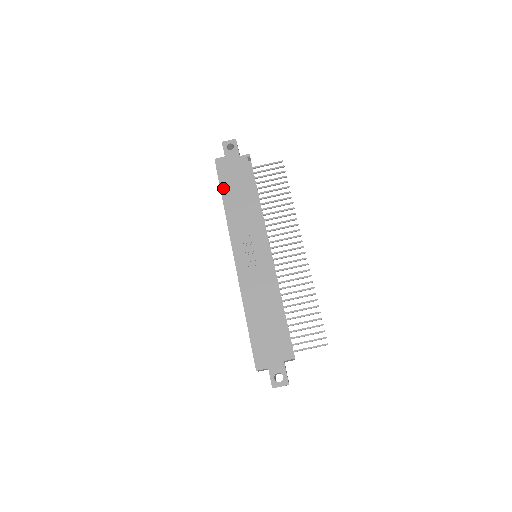
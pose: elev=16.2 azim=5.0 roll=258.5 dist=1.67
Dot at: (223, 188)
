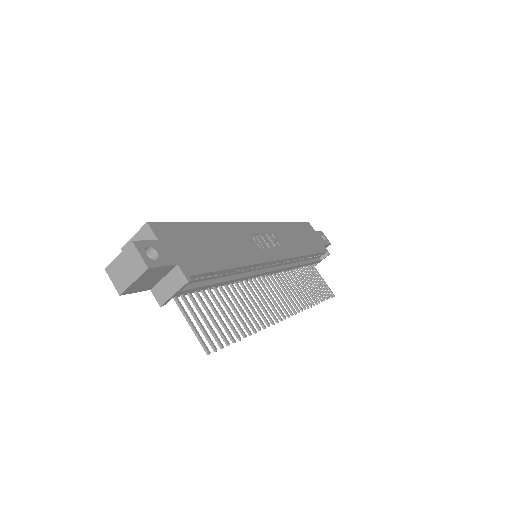
Dot at: (296, 225)
